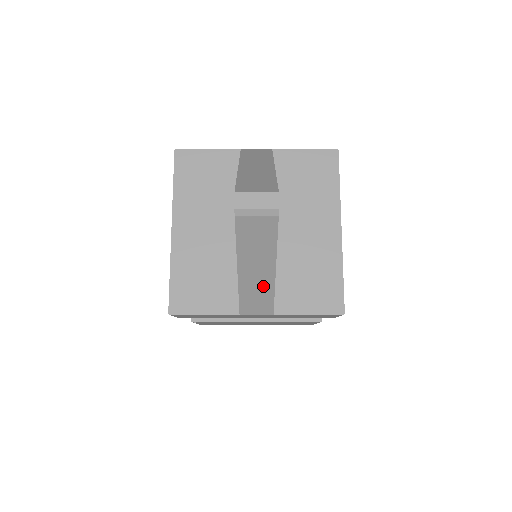
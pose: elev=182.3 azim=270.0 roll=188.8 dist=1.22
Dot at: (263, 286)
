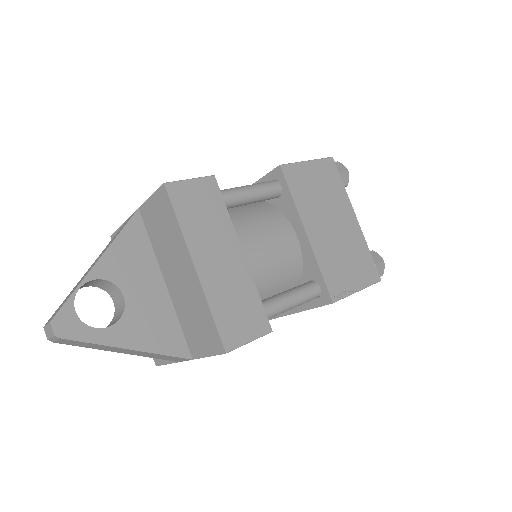
Dot at: (148, 354)
